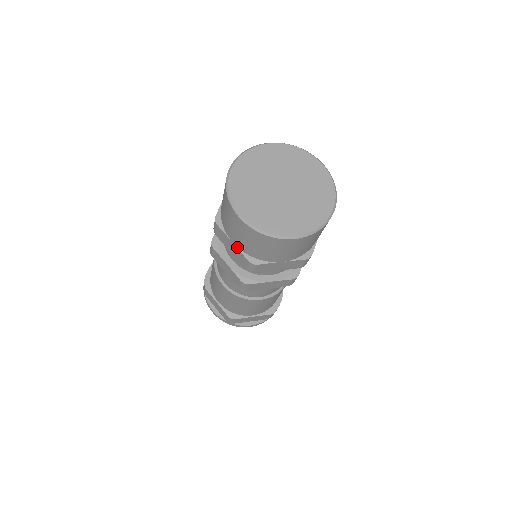
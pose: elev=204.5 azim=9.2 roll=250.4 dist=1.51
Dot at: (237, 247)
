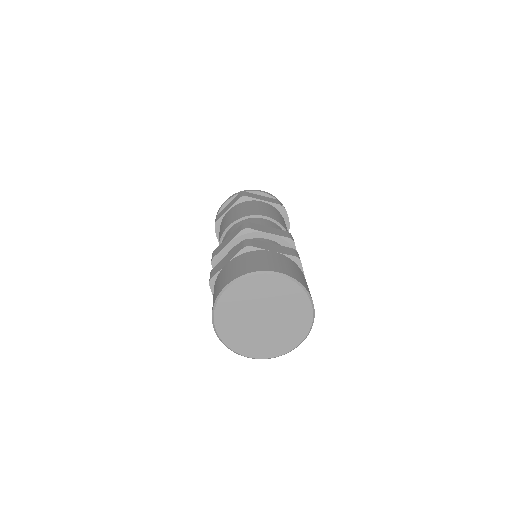
Dot at: occluded
